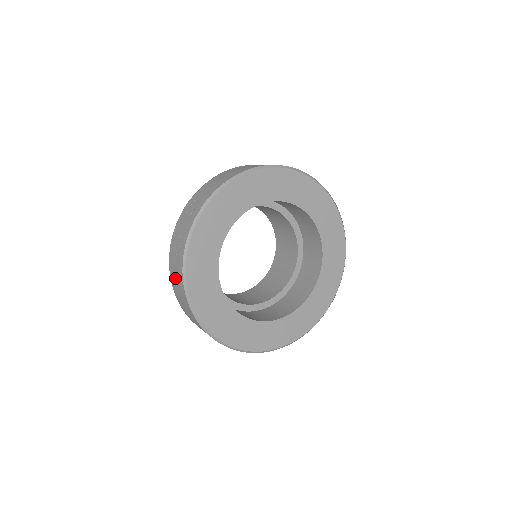
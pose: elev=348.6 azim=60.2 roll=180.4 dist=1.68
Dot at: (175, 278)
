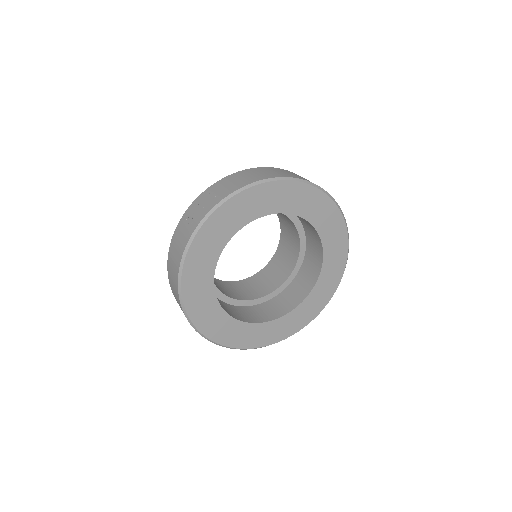
Dot at: (174, 252)
